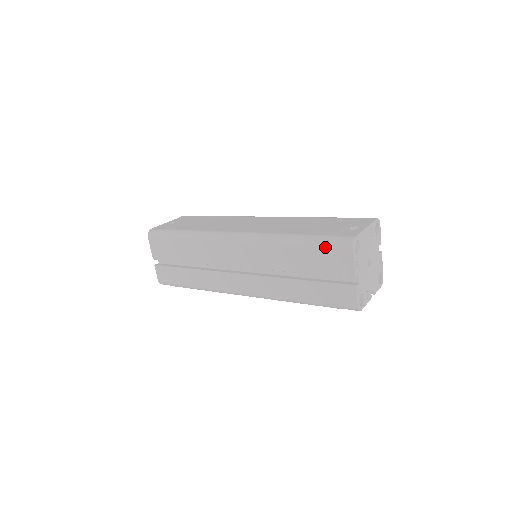
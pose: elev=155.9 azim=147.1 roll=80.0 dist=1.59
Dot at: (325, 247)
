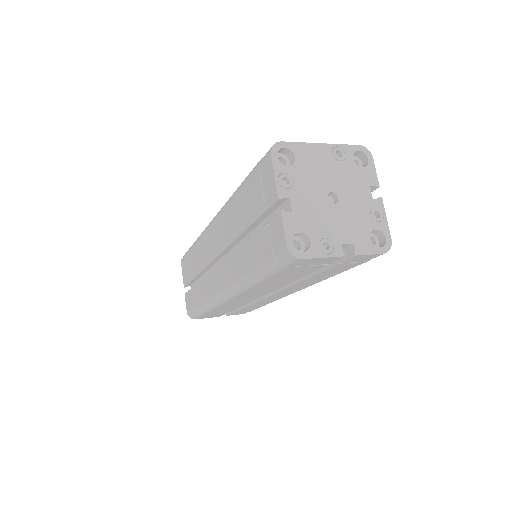
Dot at: (254, 173)
